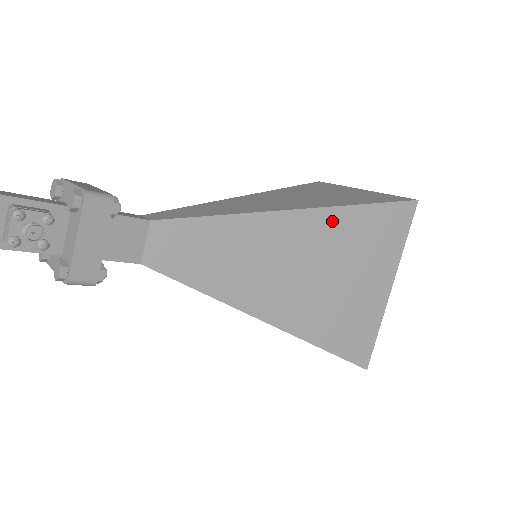
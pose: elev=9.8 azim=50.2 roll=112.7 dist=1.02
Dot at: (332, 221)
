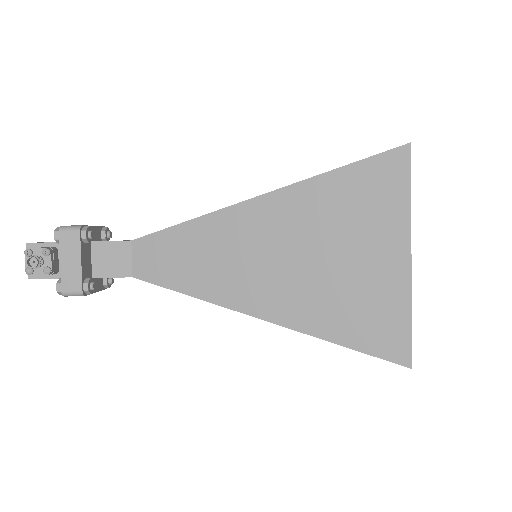
Dot at: (297, 199)
